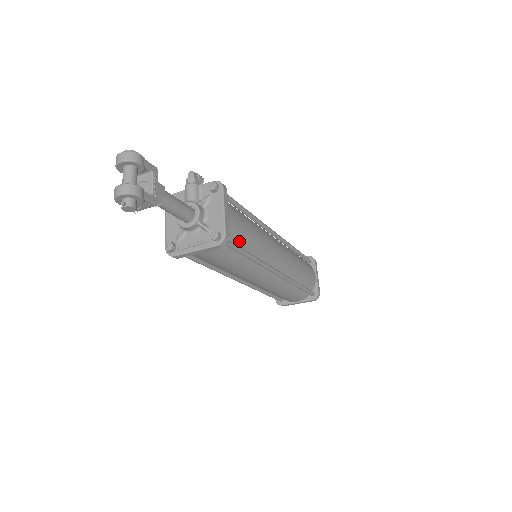
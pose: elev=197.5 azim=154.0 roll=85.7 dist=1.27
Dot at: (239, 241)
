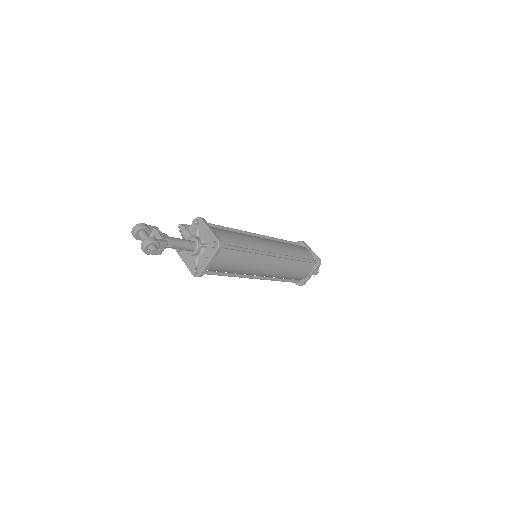
Dot at: (232, 243)
